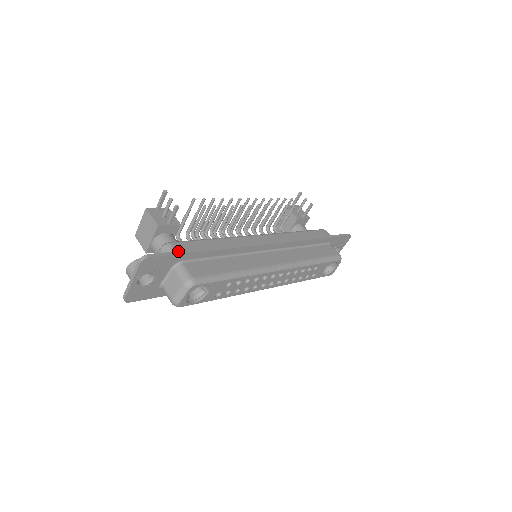
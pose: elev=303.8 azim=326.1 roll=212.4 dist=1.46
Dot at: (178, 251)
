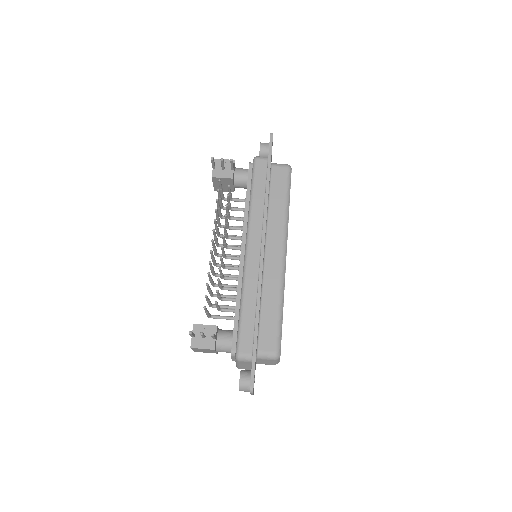
Dot at: (252, 356)
